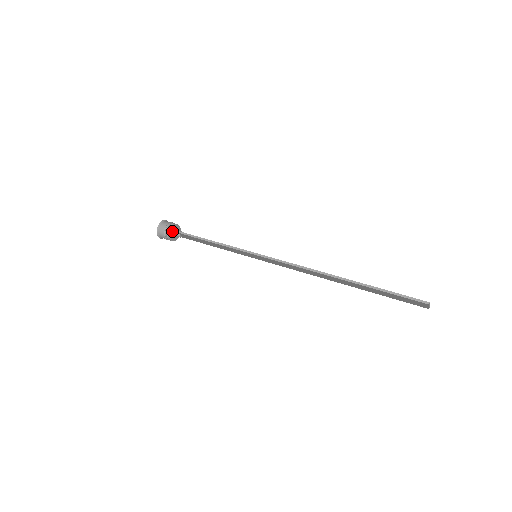
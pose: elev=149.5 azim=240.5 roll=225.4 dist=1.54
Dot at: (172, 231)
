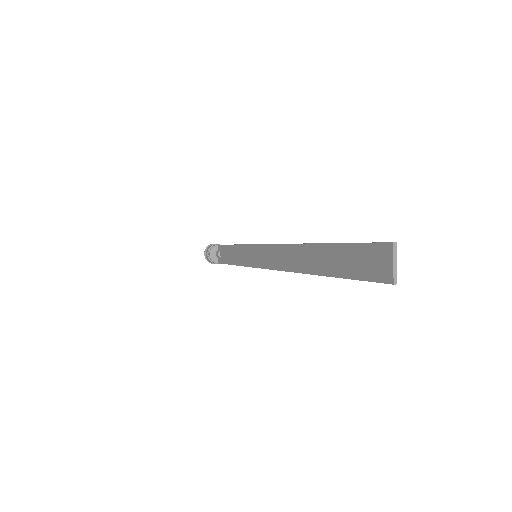
Dot at: (218, 246)
